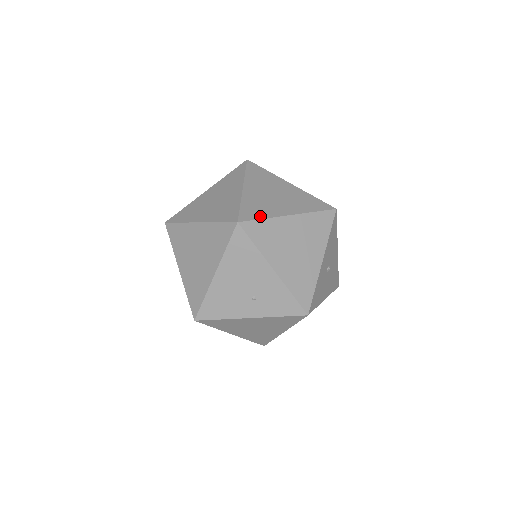
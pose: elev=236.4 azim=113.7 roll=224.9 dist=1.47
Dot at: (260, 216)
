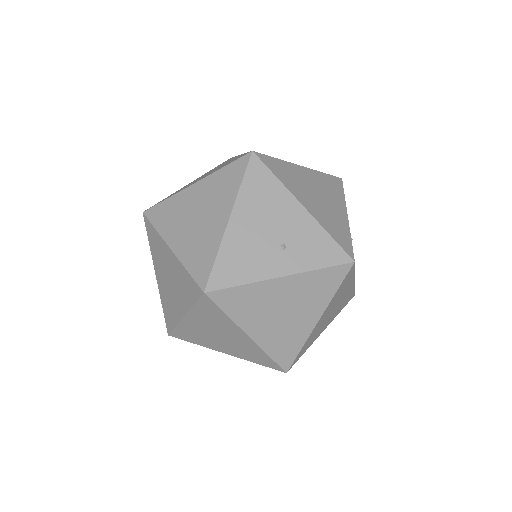
Dot at: (272, 157)
